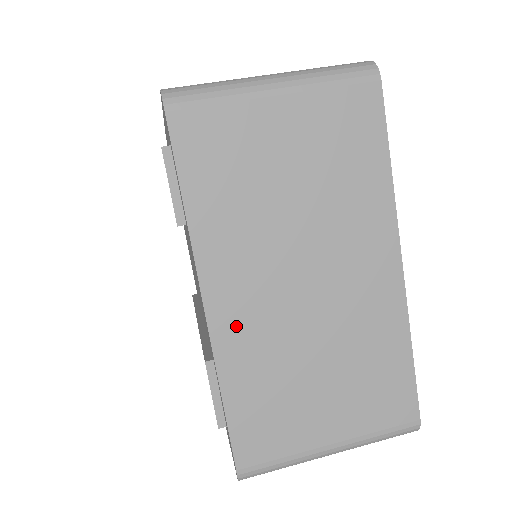
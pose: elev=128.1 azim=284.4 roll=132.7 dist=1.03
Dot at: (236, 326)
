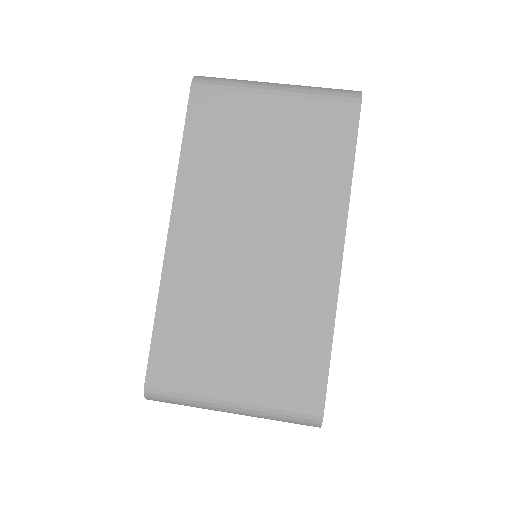
Dot at: (187, 257)
